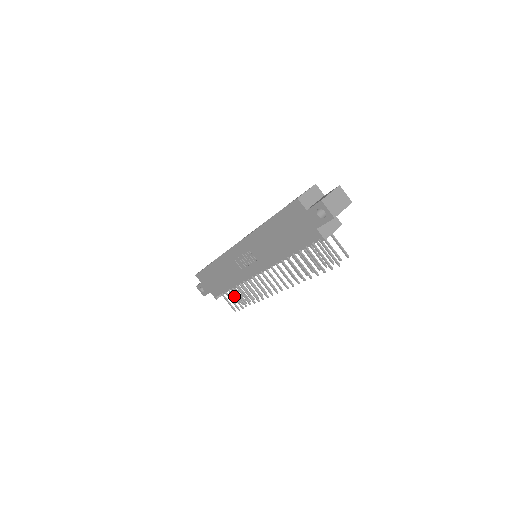
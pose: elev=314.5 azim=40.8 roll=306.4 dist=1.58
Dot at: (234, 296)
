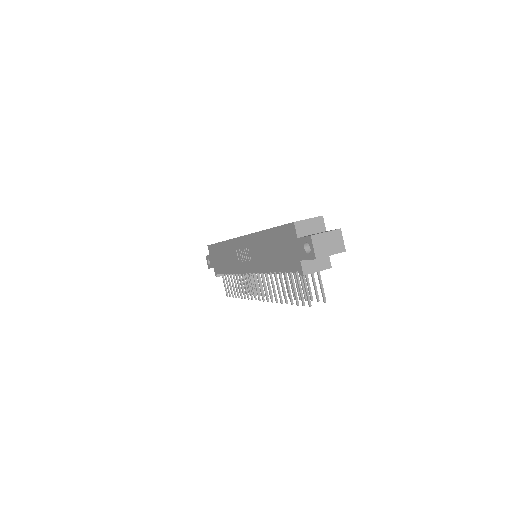
Dot at: (230, 282)
